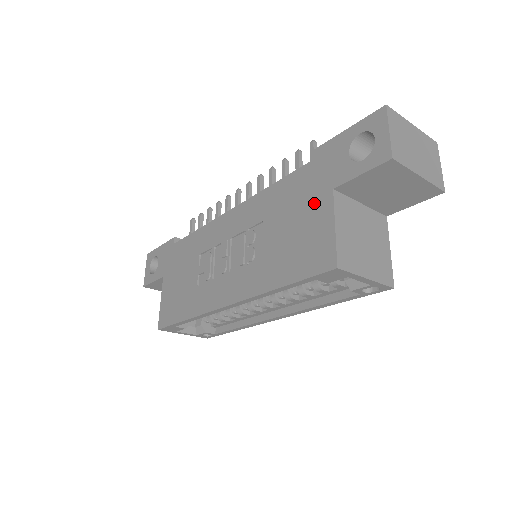
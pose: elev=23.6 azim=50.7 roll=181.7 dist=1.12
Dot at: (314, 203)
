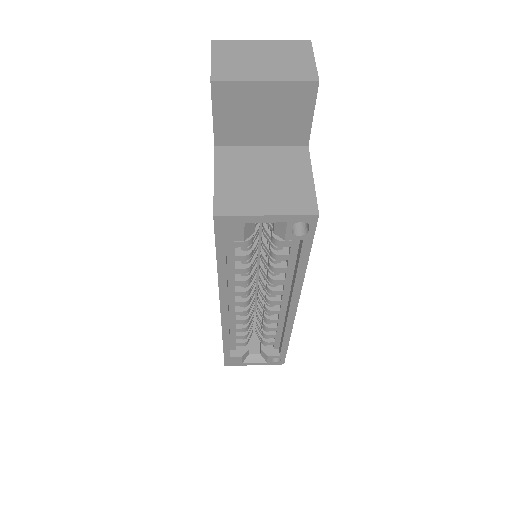
Dot at: occluded
